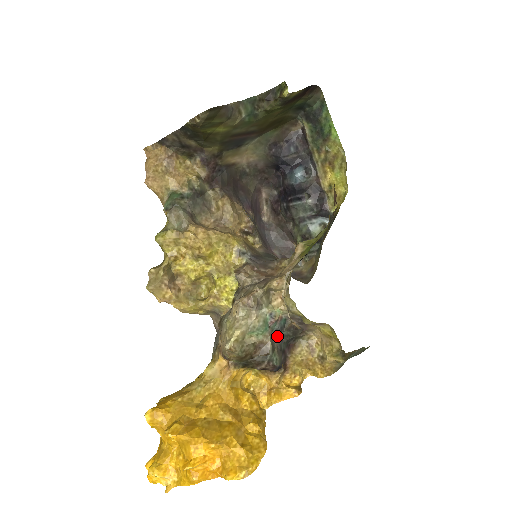
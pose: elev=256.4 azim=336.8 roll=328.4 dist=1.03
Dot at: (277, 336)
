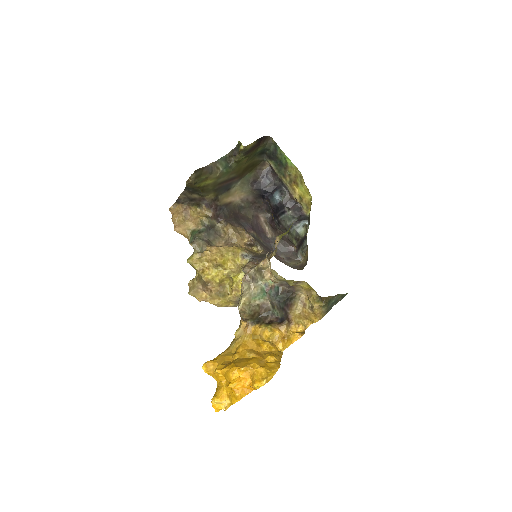
Dot at: (275, 299)
